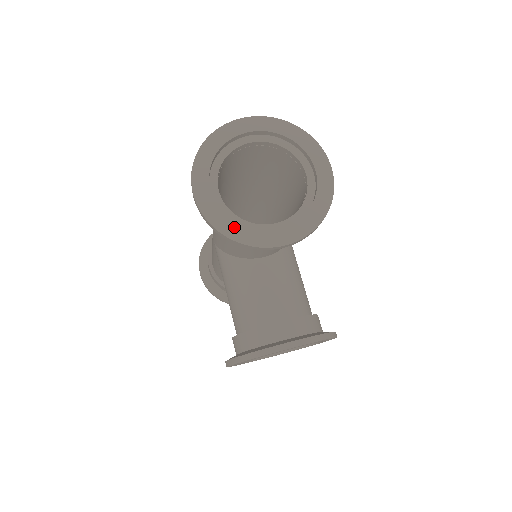
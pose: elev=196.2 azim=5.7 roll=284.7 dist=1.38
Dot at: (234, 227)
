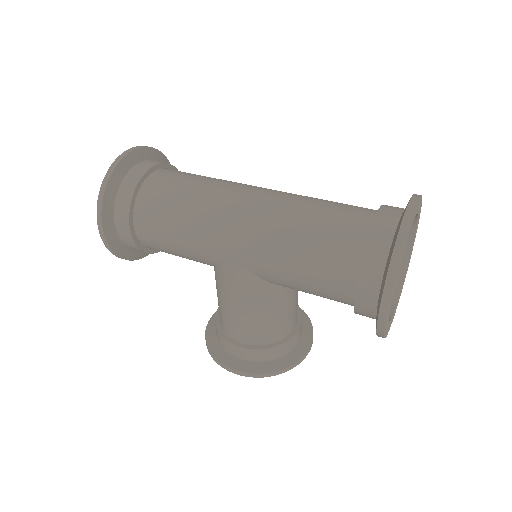
Dot at: (388, 326)
